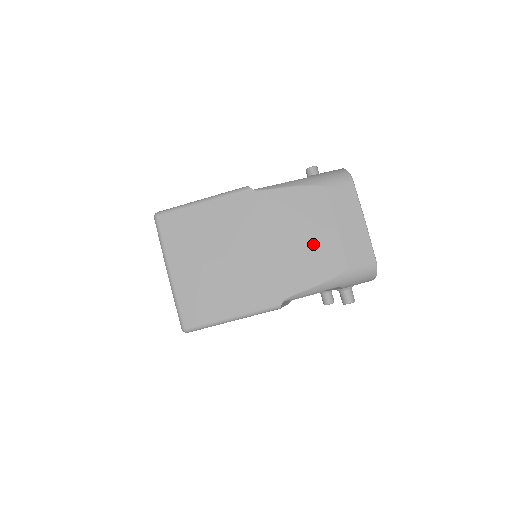
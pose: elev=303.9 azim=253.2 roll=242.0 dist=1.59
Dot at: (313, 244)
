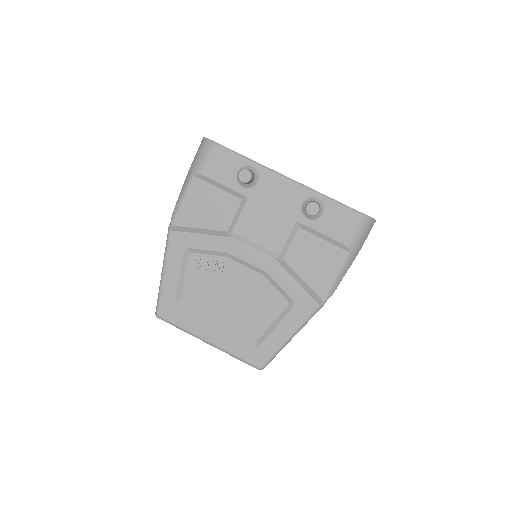
Dot at: occluded
